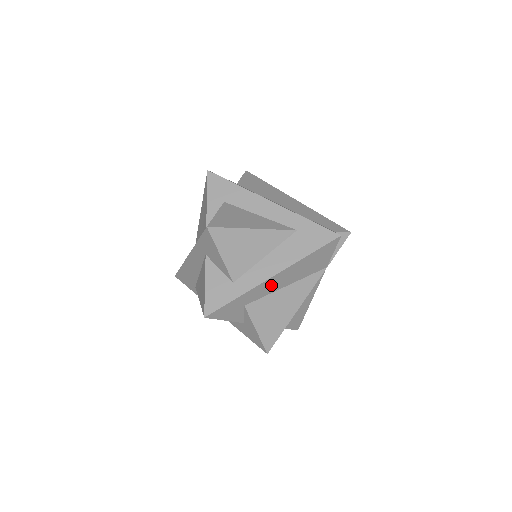
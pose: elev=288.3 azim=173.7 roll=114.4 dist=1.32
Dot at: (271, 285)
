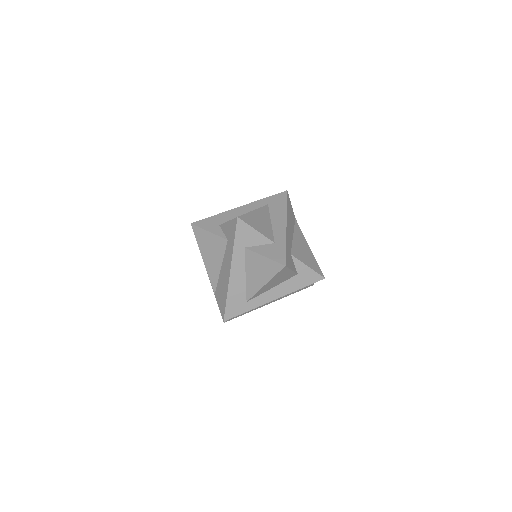
Dot at: (289, 234)
